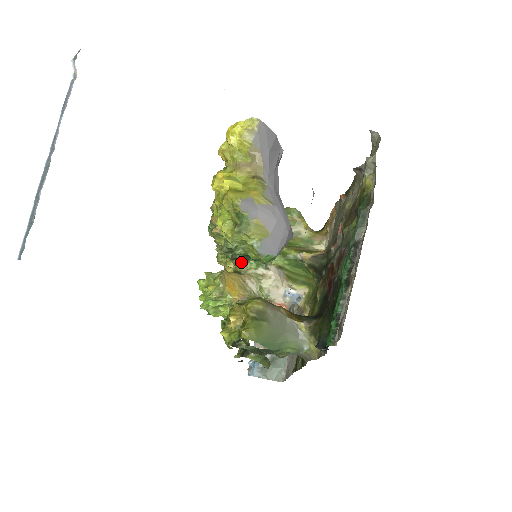
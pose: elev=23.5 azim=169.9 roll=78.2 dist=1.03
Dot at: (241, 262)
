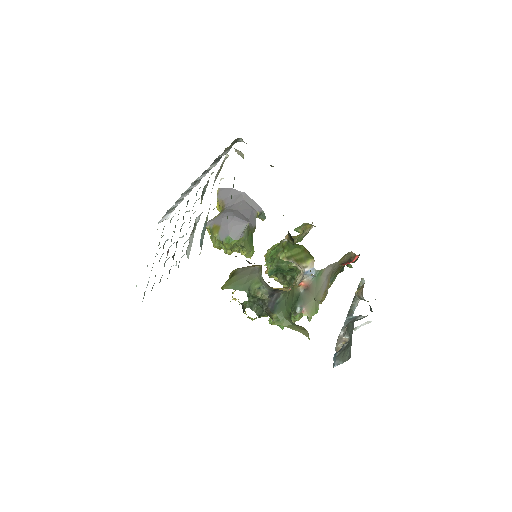
Dot at: occluded
